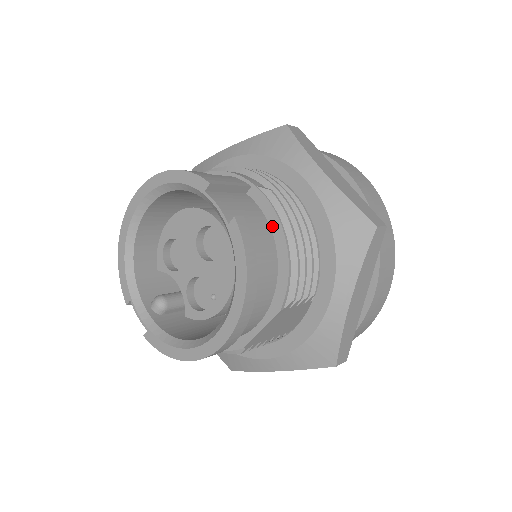
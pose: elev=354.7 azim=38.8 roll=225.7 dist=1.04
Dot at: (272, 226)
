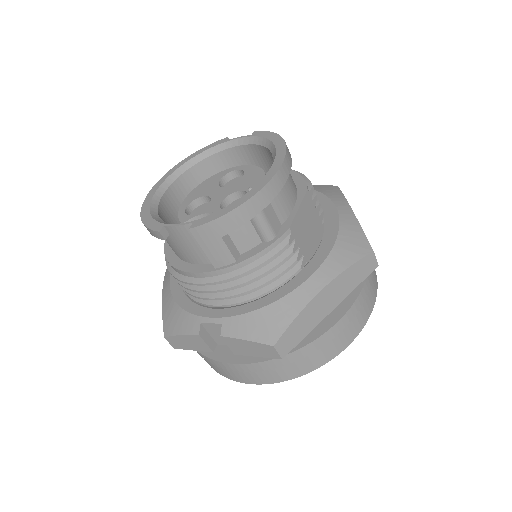
Dot at: occluded
